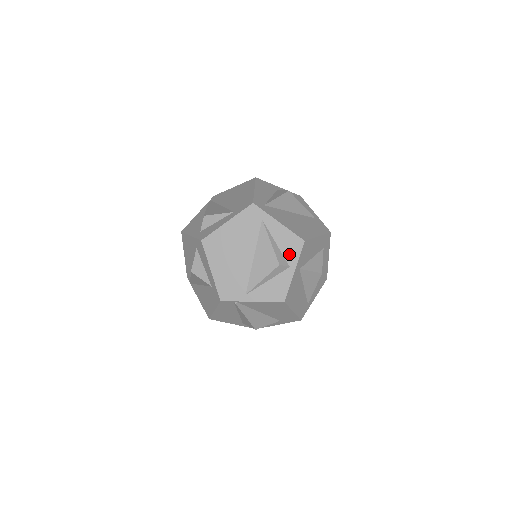
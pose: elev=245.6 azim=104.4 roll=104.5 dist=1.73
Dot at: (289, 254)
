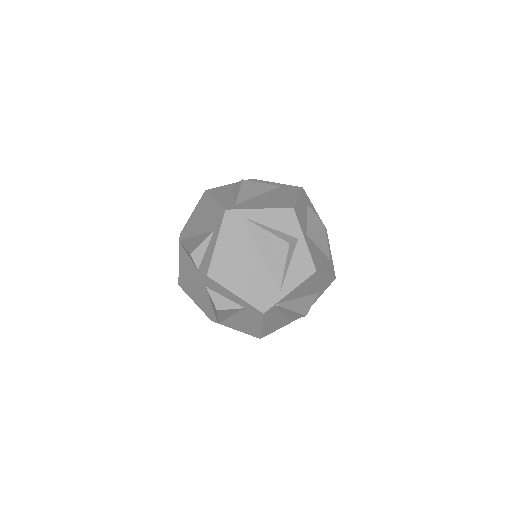
Dot at: (289, 229)
